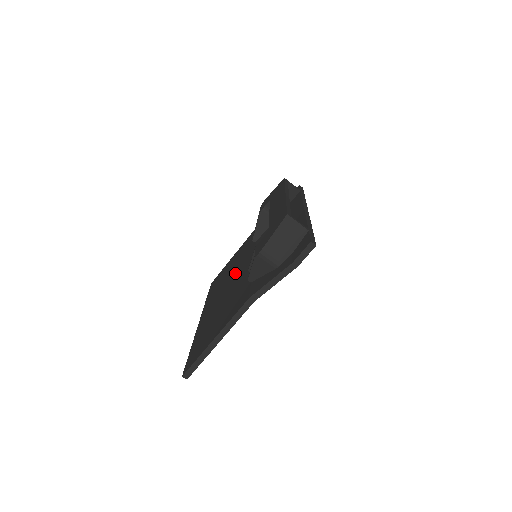
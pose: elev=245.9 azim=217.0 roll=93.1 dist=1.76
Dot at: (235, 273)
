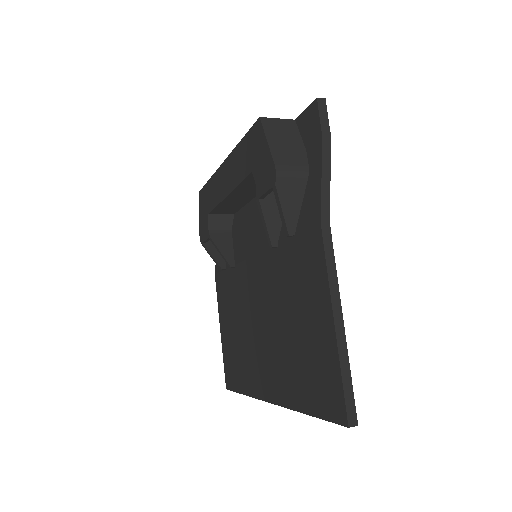
Dot at: (250, 307)
